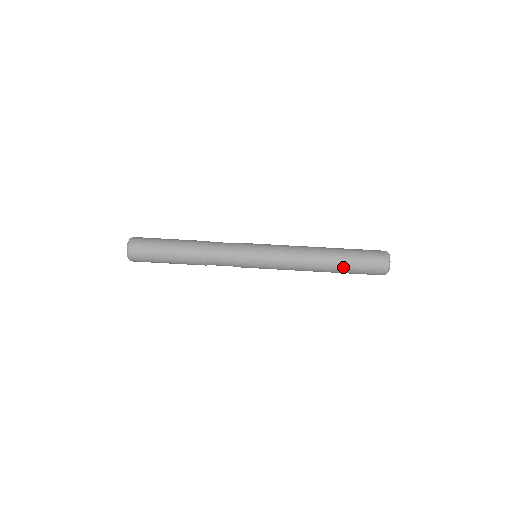
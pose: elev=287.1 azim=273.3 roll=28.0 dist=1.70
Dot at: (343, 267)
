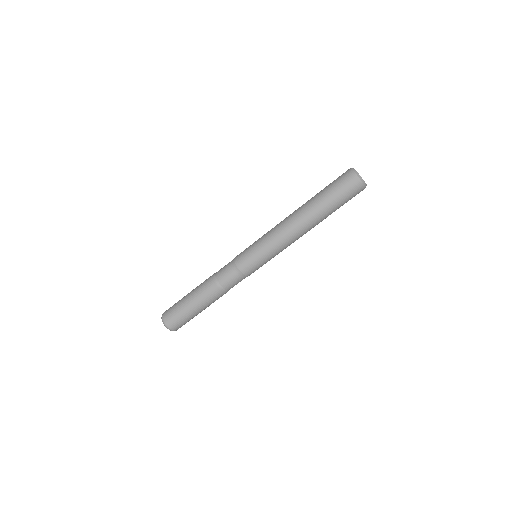
Dot at: (325, 211)
